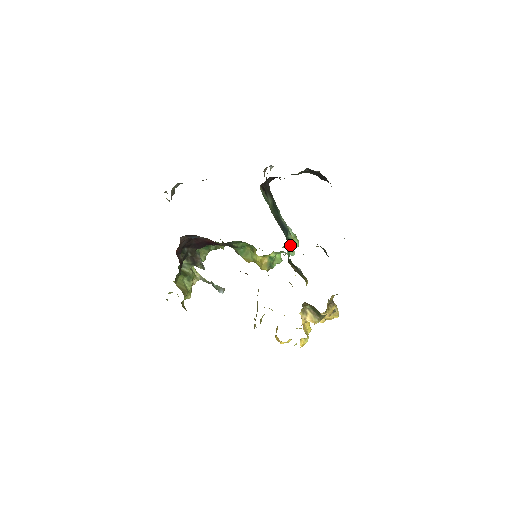
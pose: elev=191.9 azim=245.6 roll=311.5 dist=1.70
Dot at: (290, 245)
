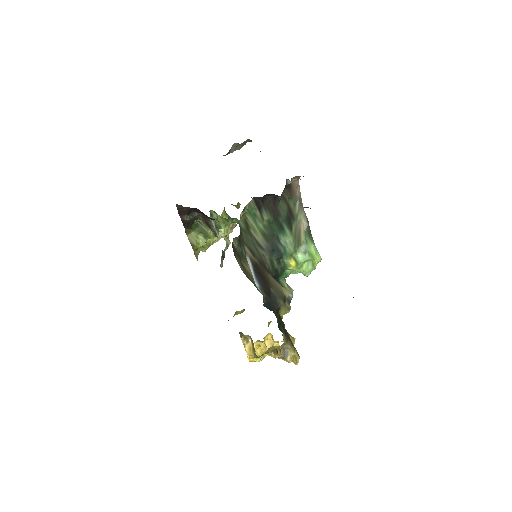
Dot at: (286, 268)
